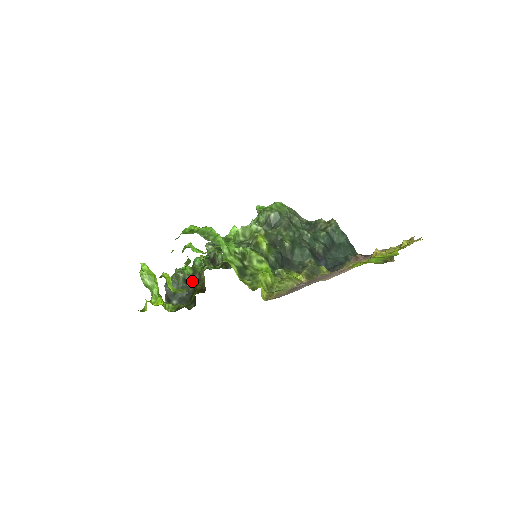
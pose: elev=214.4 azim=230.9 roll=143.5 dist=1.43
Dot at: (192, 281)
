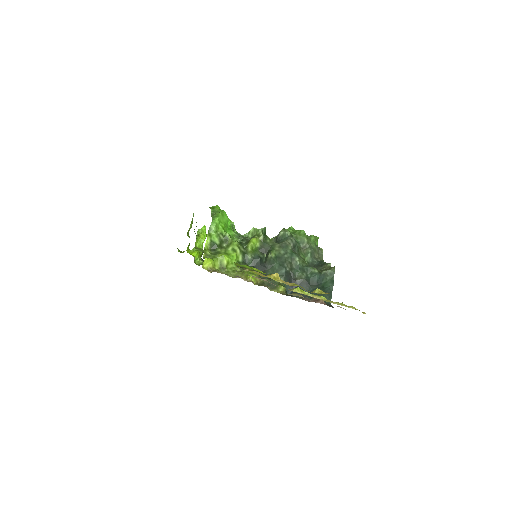
Dot at: occluded
